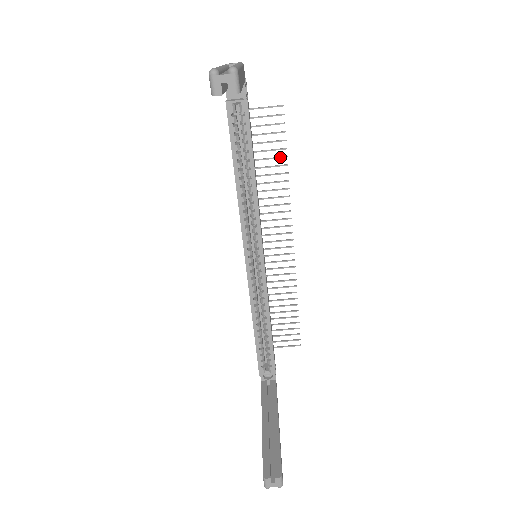
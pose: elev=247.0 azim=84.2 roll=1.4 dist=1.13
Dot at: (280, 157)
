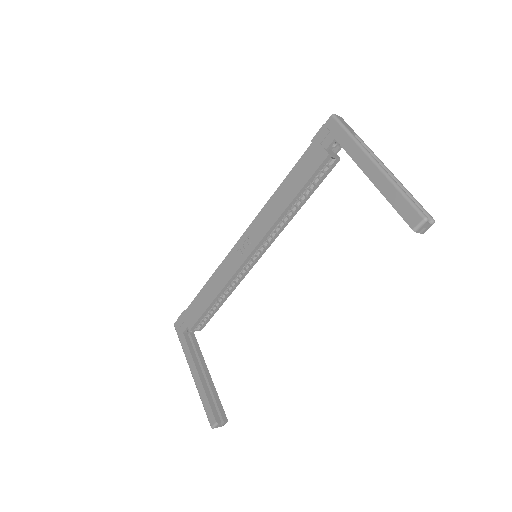
Dot at: occluded
